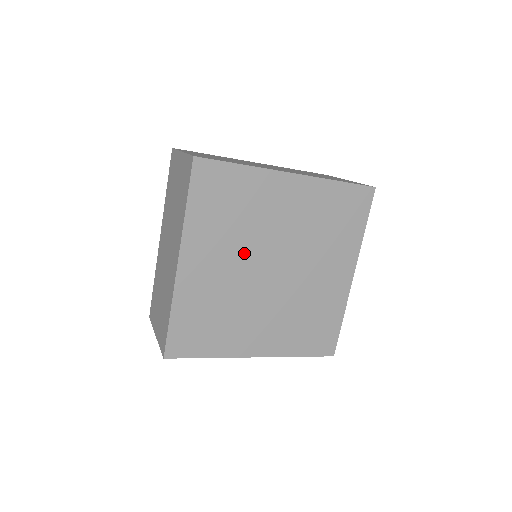
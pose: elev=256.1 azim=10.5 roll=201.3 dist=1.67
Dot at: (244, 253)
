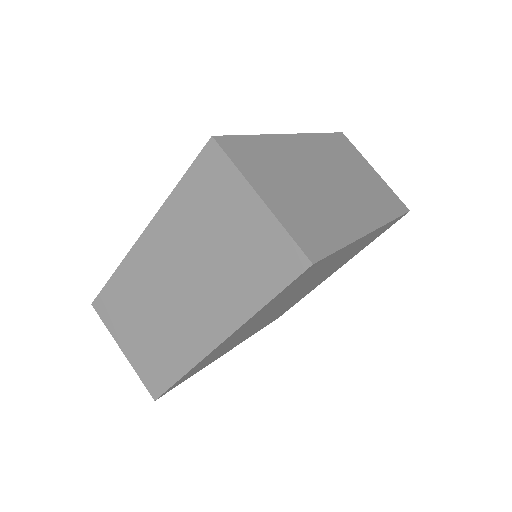
Dot at: (280, 304)
